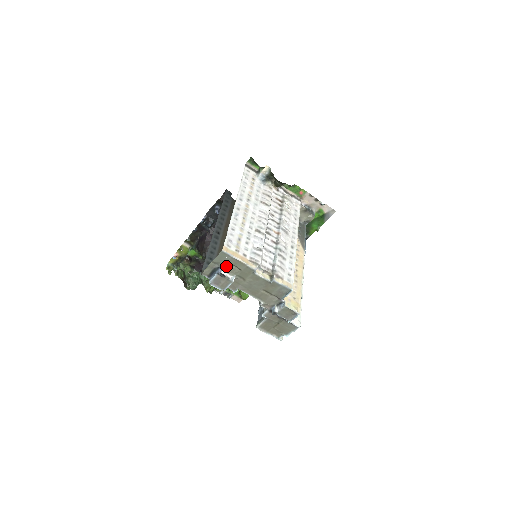
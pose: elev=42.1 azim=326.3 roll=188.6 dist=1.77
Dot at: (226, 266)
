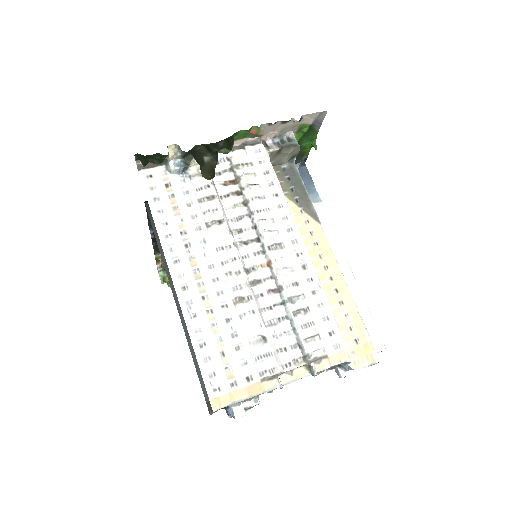
Dot at: (234, 404)
